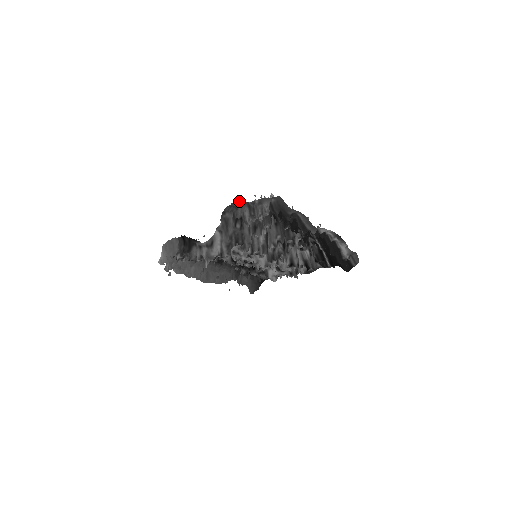
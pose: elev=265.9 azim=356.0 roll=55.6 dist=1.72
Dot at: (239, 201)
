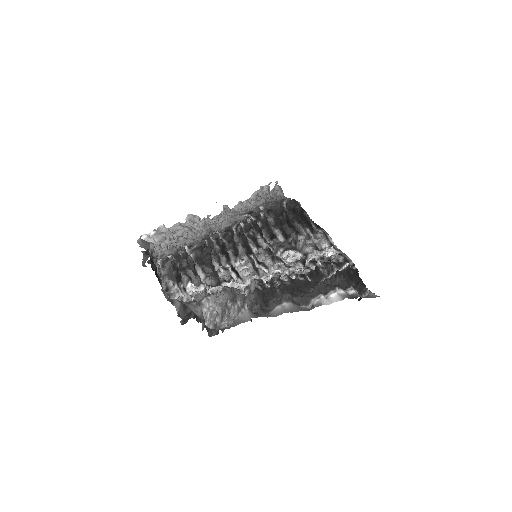
Dot at: (195, 312)
